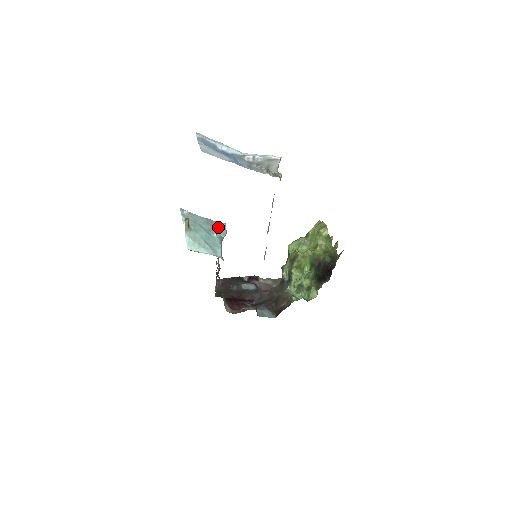
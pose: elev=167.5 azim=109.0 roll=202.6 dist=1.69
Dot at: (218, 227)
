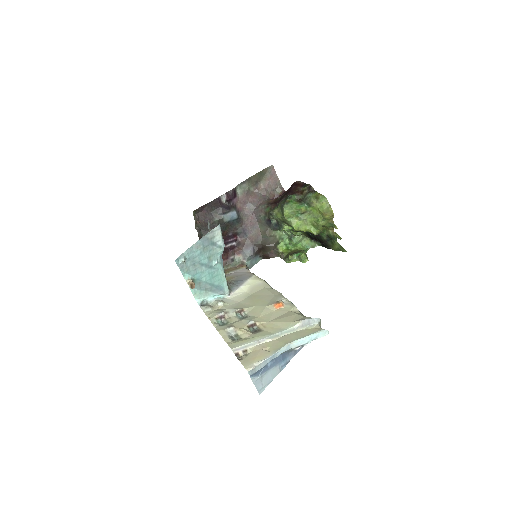
Dot at: (214, 241)
